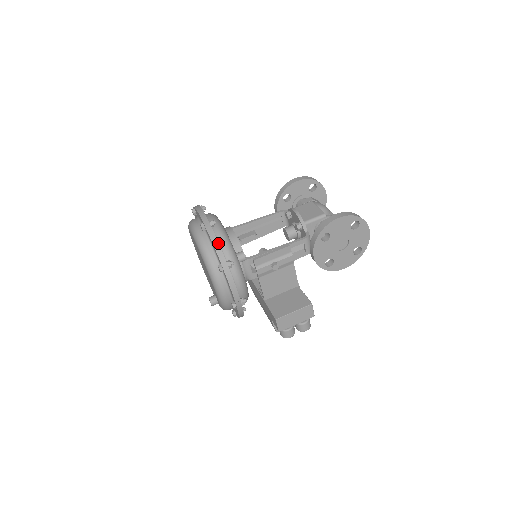
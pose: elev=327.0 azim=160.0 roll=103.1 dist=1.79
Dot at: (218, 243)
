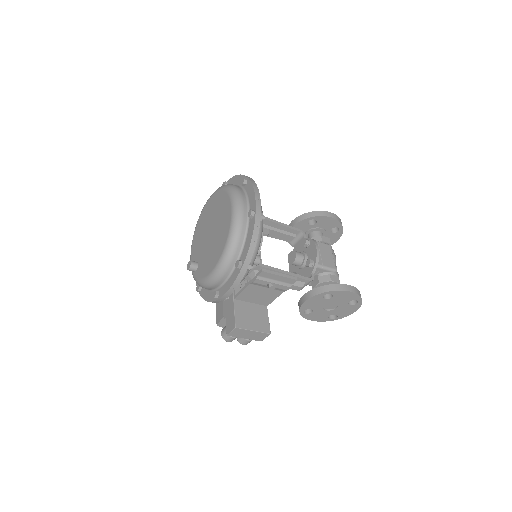
Dot at: occluded
